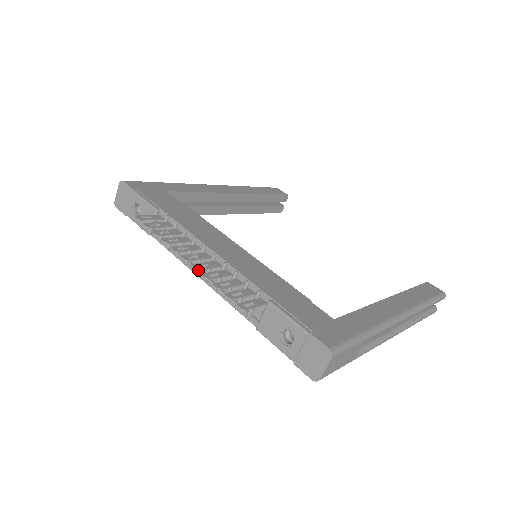
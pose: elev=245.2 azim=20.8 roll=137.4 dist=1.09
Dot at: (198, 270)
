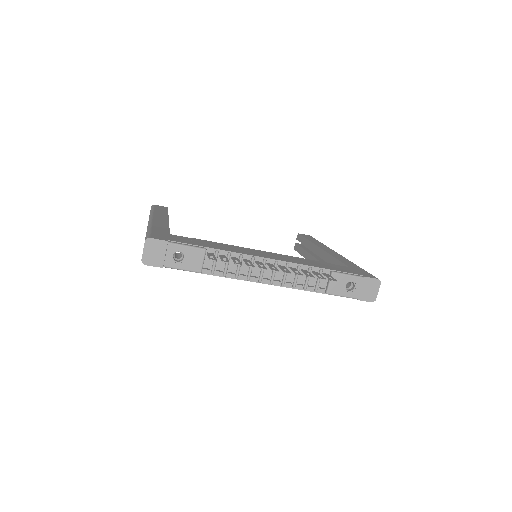
Dot at: (262, 279)
